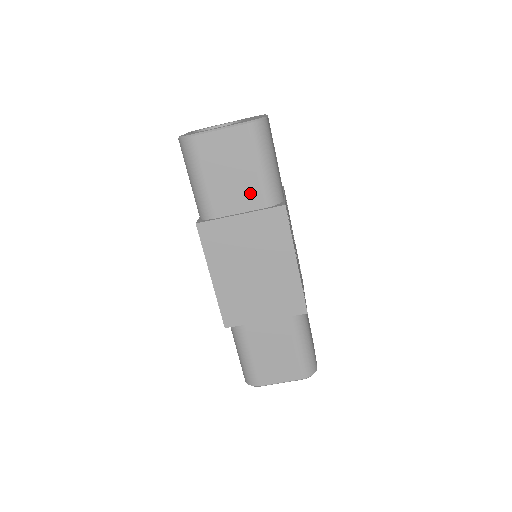
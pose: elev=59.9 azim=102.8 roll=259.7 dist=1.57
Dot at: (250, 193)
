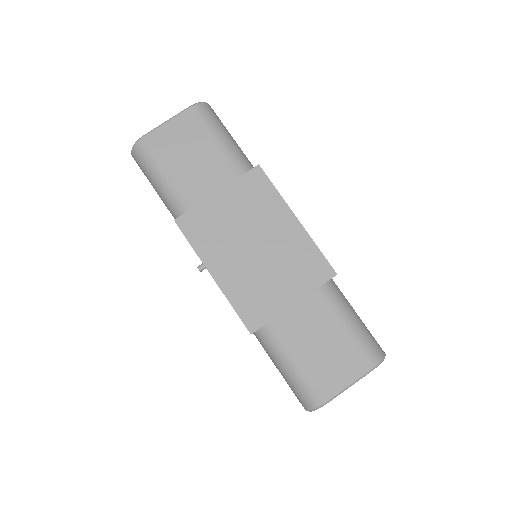
Dot at: (219, 169)
